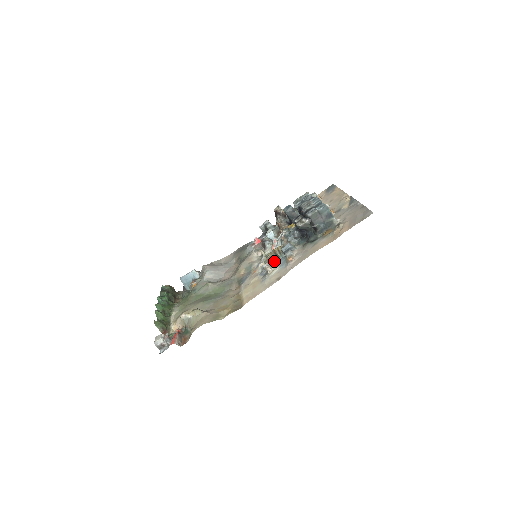
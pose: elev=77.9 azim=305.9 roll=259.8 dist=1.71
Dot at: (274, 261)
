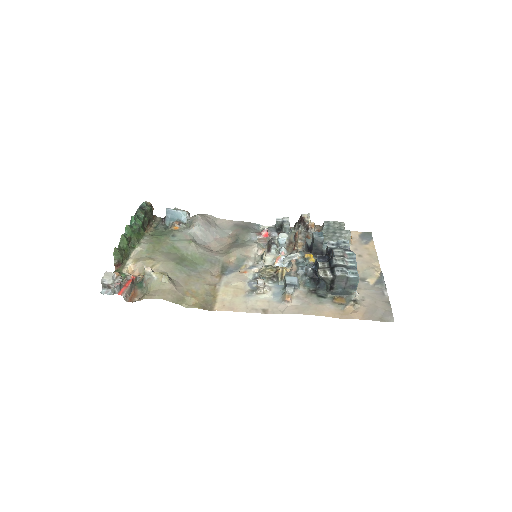
Dot at: (270, 281)
